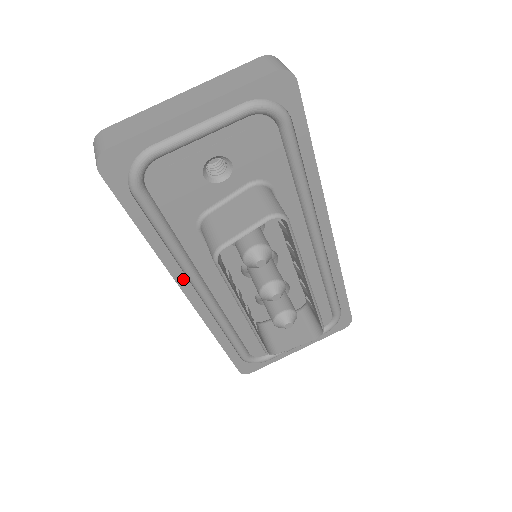
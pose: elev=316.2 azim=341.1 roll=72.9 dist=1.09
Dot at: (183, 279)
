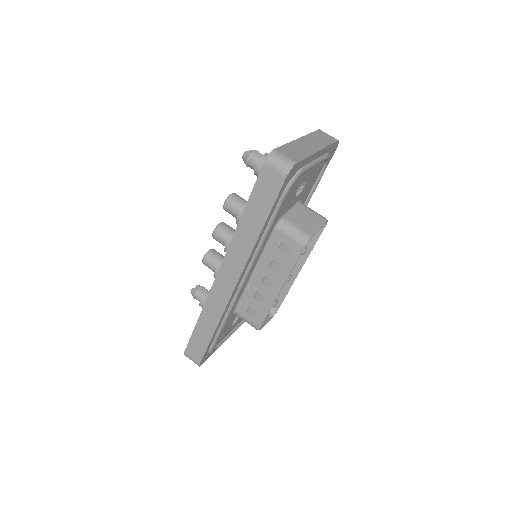
Dot at: (246, 267)
